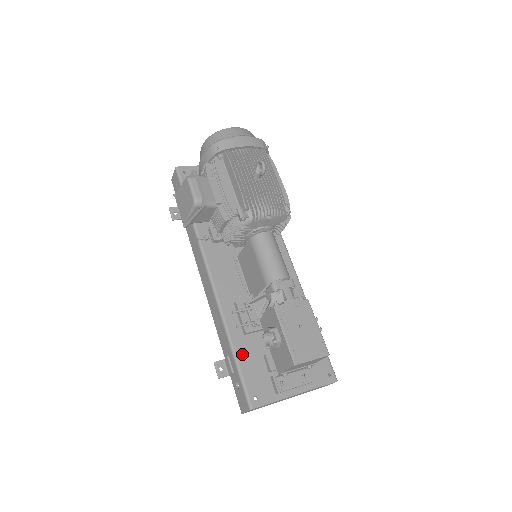
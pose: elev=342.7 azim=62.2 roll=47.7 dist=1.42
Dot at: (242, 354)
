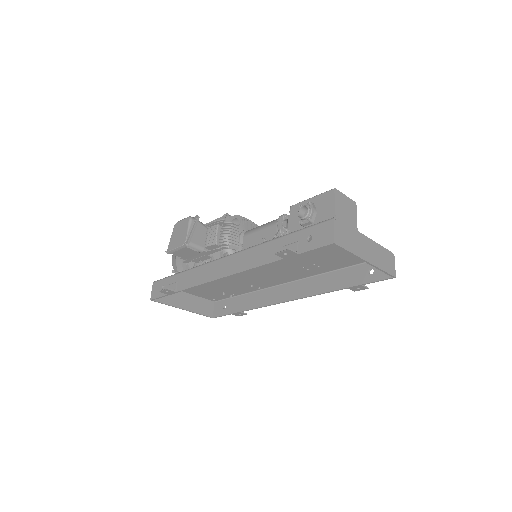
Dot at: occluded
